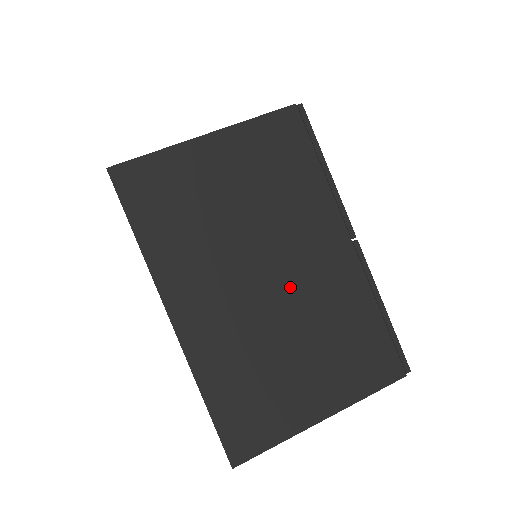
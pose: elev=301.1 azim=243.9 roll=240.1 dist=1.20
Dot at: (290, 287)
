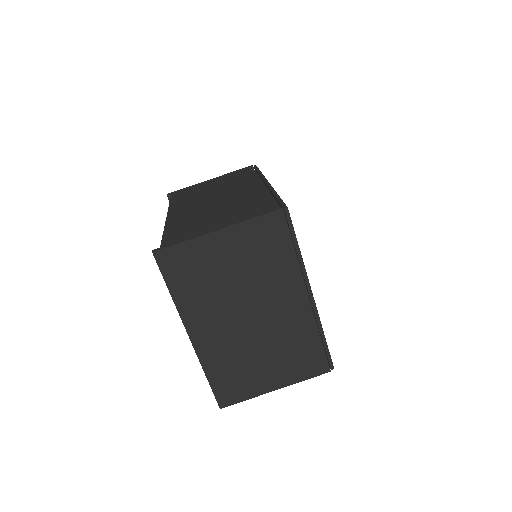
Dot at: (264, 322)
